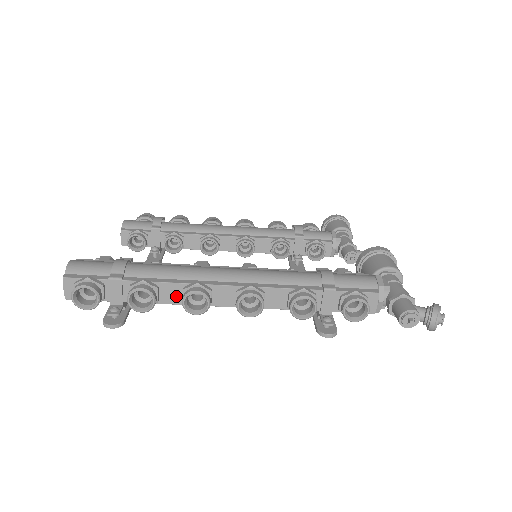
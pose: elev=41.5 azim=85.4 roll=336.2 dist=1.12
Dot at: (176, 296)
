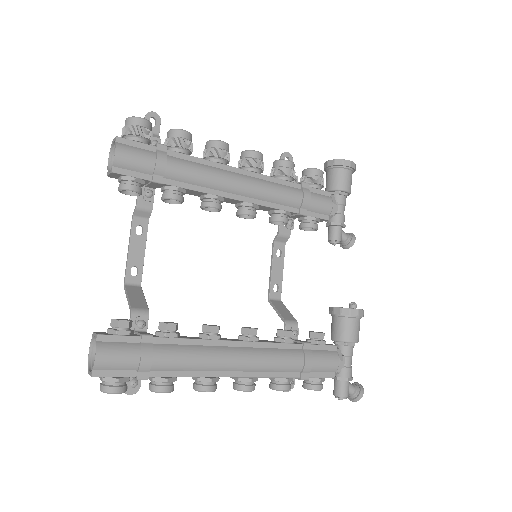
Dot at: occluded
